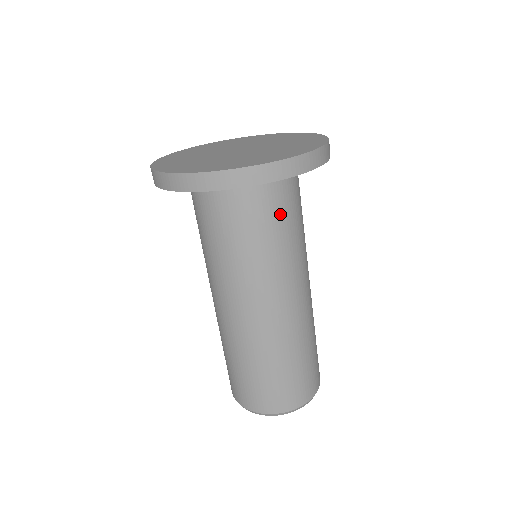
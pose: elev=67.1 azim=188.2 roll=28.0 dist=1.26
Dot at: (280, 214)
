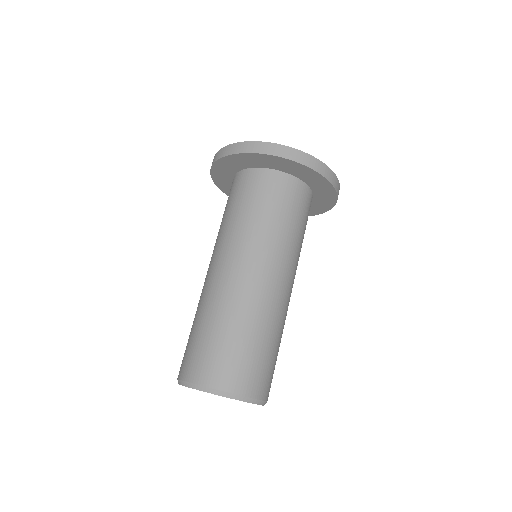
Dot at: (269, 199)
